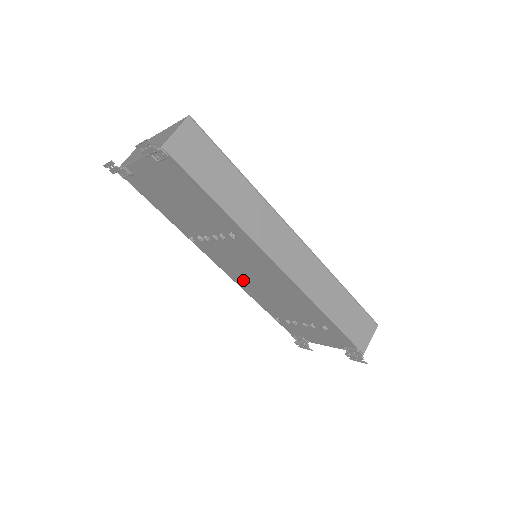
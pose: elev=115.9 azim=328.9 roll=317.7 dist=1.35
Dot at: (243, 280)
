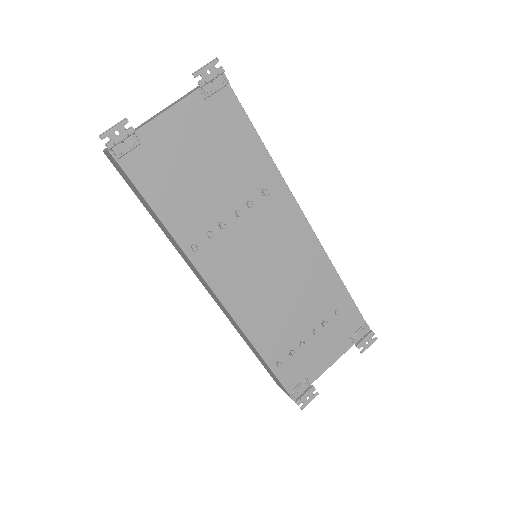
Dot at: (248, 298)
